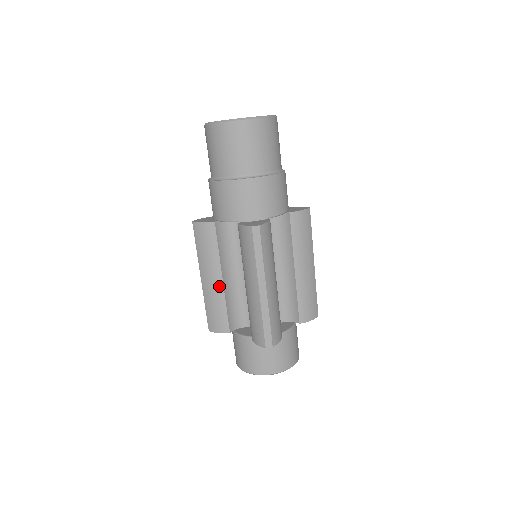
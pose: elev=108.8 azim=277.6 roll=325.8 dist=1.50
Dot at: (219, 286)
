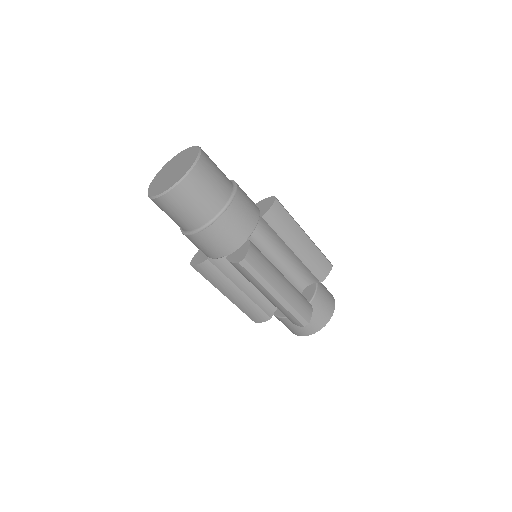
Dot at: (242, 296)
